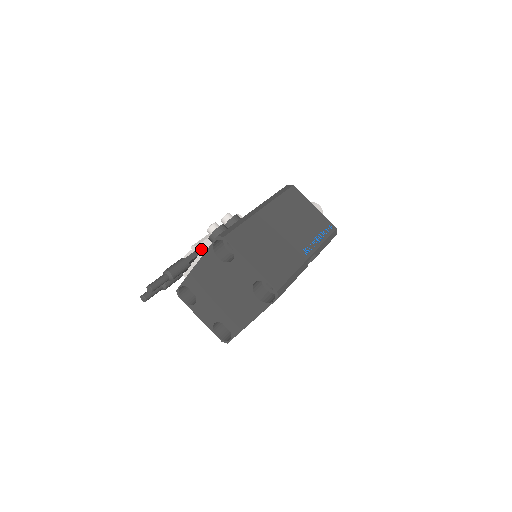
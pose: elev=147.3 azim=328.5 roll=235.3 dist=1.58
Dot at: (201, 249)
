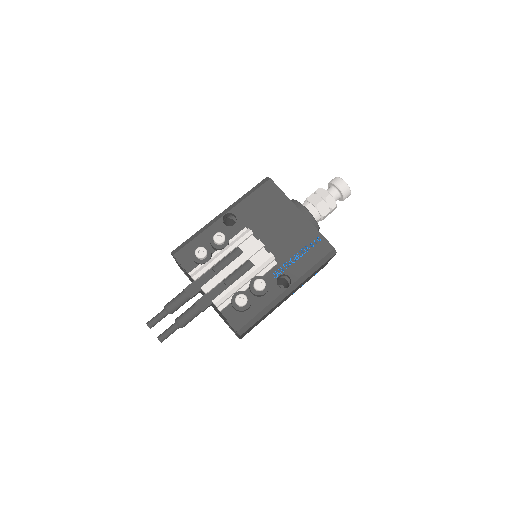
Dot at: (219, 310)
